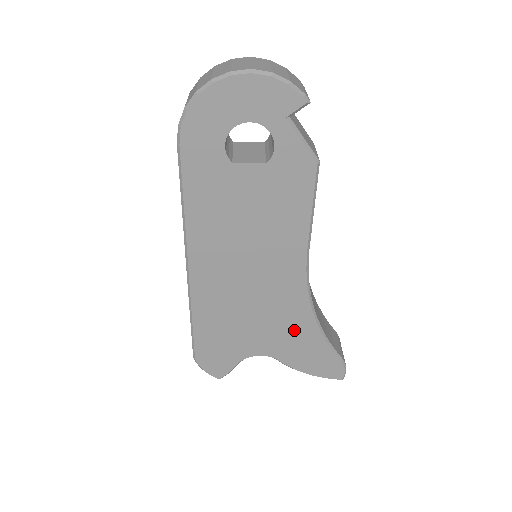
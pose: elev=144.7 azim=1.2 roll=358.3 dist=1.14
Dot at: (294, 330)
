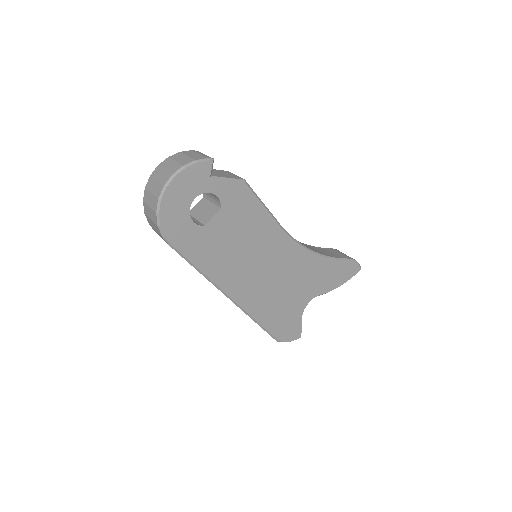
Dot at: (313, 271)
